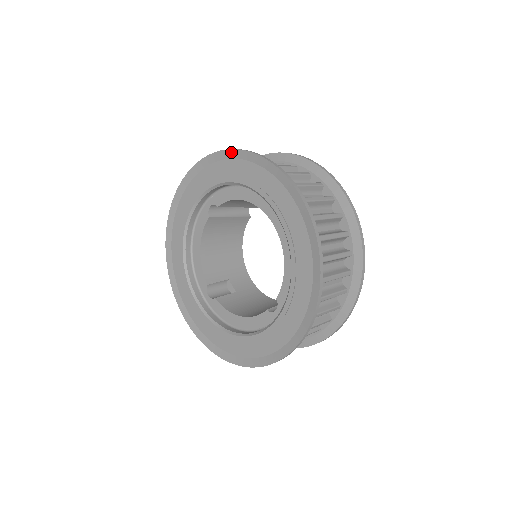
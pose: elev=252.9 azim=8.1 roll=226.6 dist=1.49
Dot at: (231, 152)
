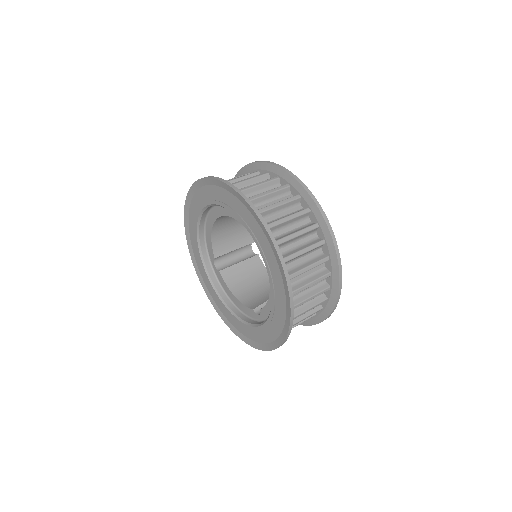
Dot at: (185, 220)
